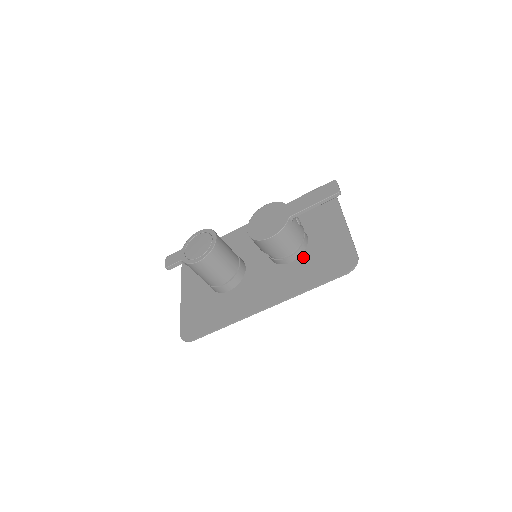
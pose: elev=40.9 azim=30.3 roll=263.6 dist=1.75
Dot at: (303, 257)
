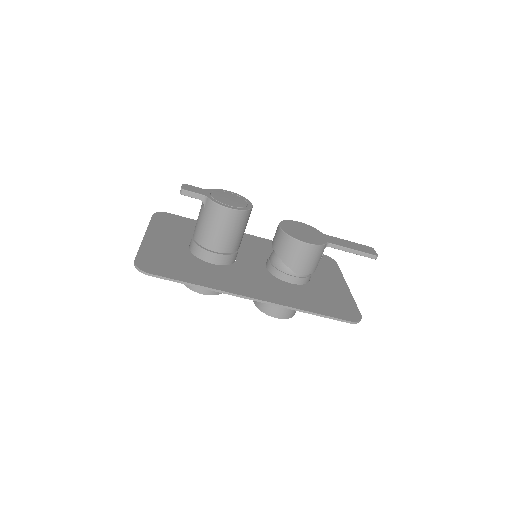
Dot at: (304, 287)
